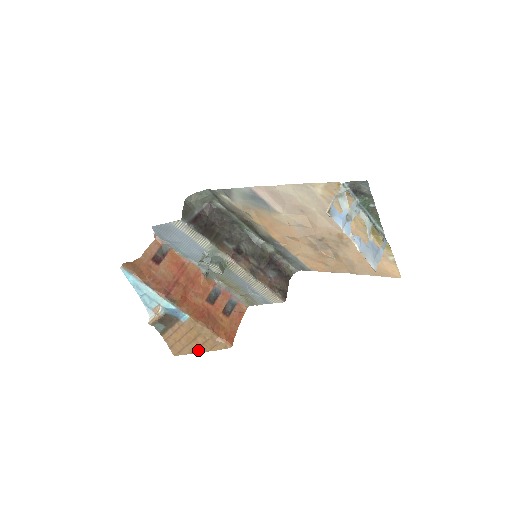
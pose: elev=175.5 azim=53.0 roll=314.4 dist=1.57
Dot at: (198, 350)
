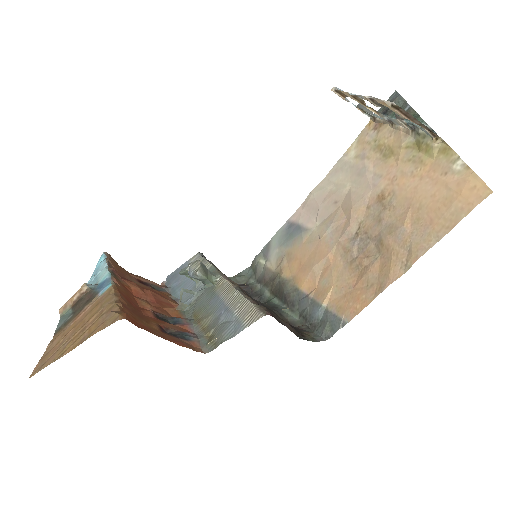
Dot at: (71, 348)
